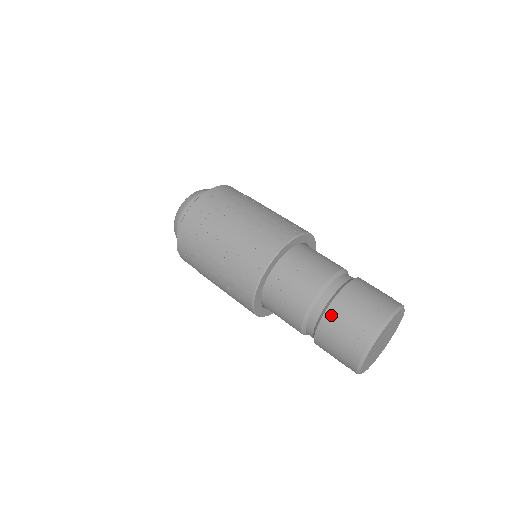
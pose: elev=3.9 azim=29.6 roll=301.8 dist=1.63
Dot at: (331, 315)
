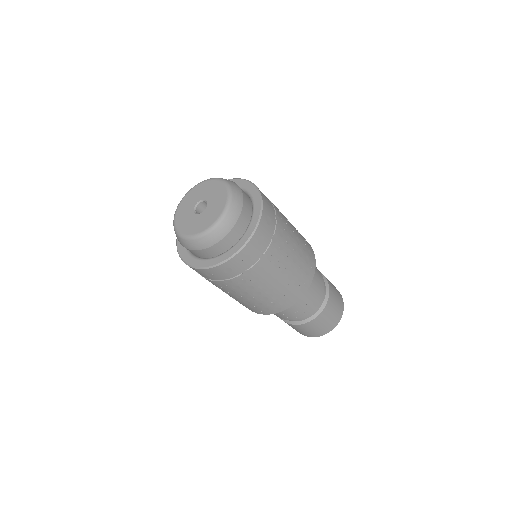
Dot at: (310, 324)
